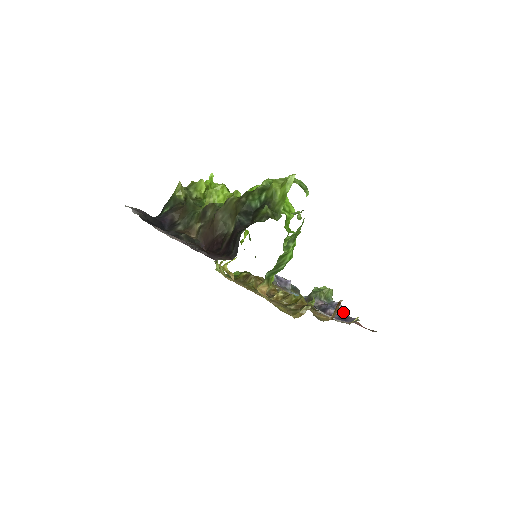
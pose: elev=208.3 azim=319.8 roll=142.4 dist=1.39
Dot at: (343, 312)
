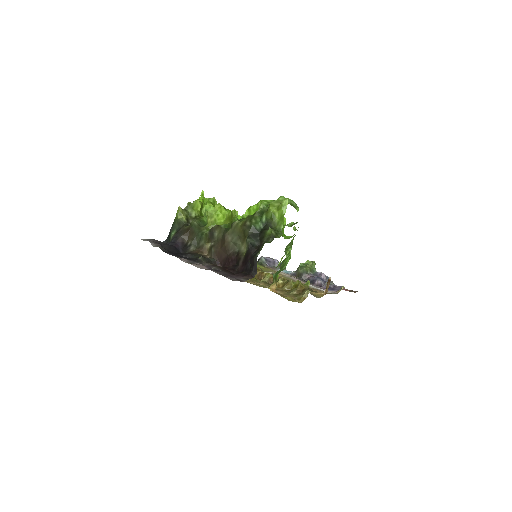
Dot at: occluded
